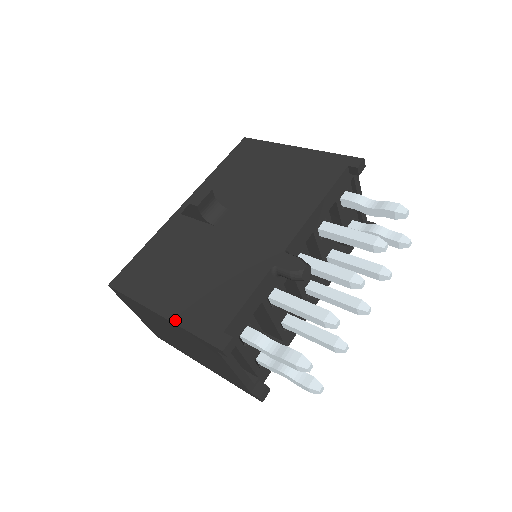
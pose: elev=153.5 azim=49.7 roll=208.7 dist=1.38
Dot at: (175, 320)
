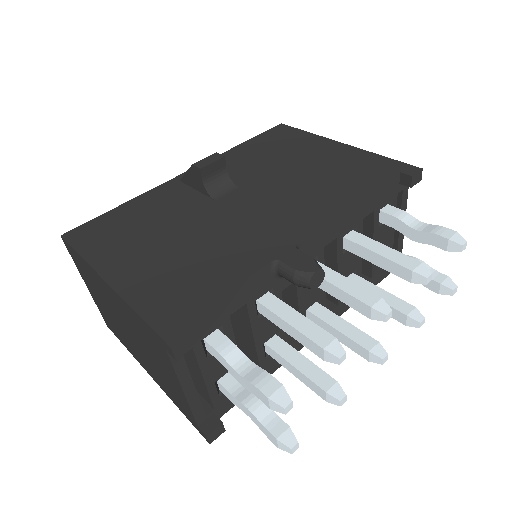
Dot at: (124, 293)
